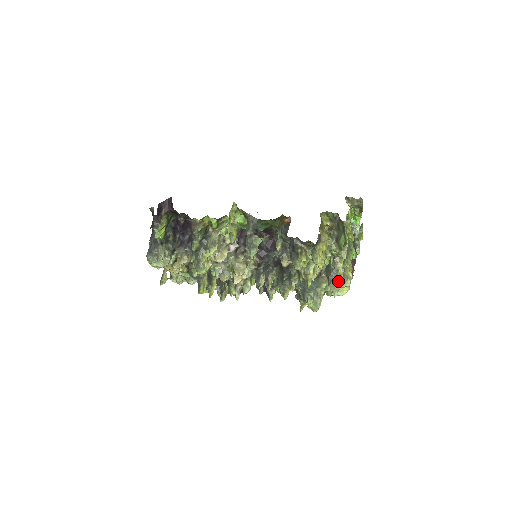
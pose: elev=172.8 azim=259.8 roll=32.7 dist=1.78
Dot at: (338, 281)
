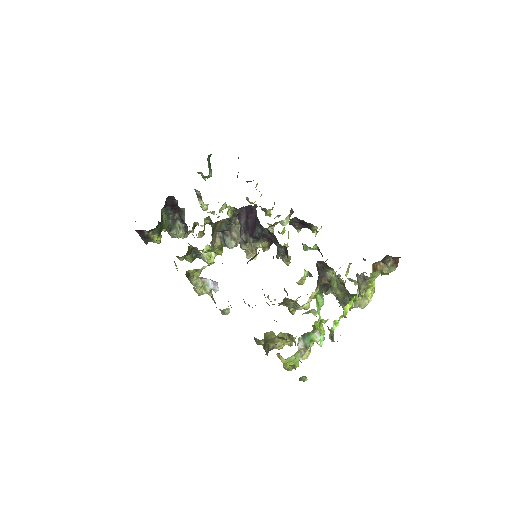
Dot at: occluded
